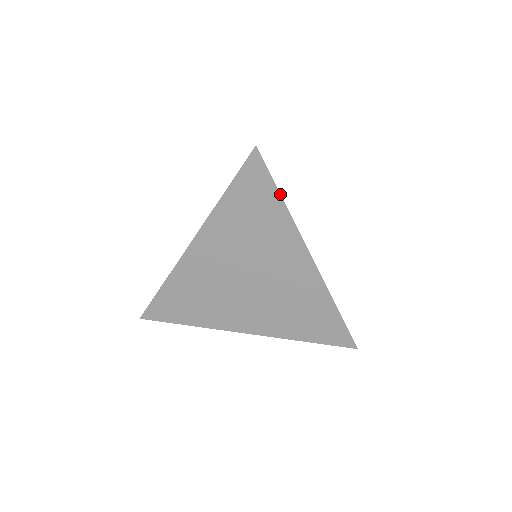
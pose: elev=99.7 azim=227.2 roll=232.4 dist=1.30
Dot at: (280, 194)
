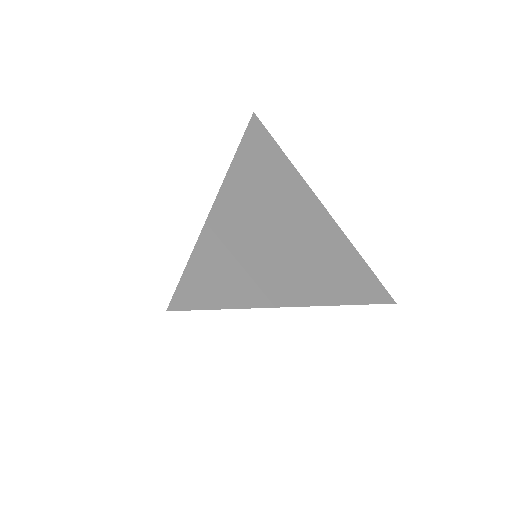
Dot at: occluded
